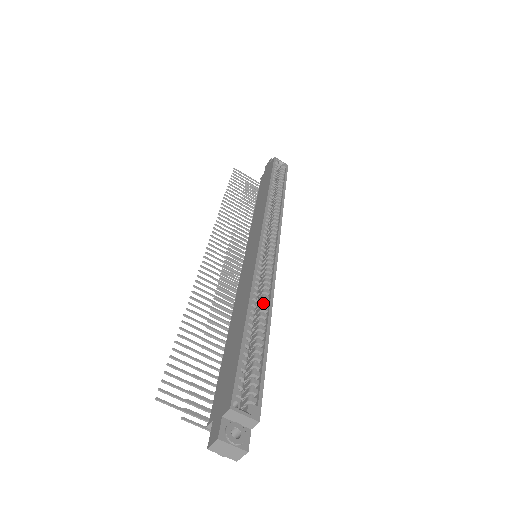
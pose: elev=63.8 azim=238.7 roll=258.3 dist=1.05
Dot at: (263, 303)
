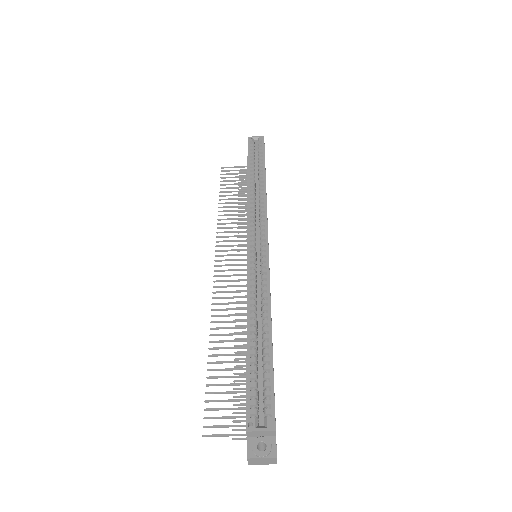
Dot at: (262, 310)
